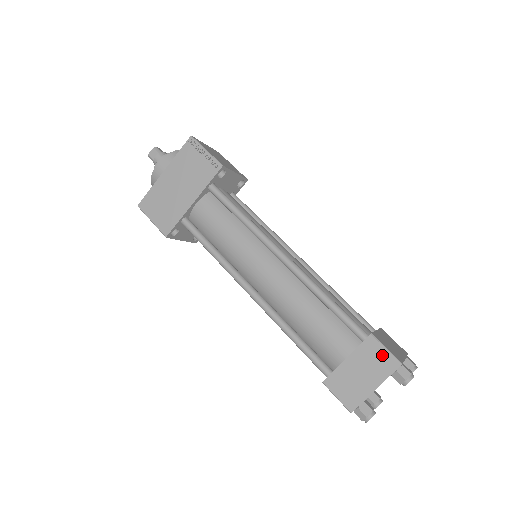
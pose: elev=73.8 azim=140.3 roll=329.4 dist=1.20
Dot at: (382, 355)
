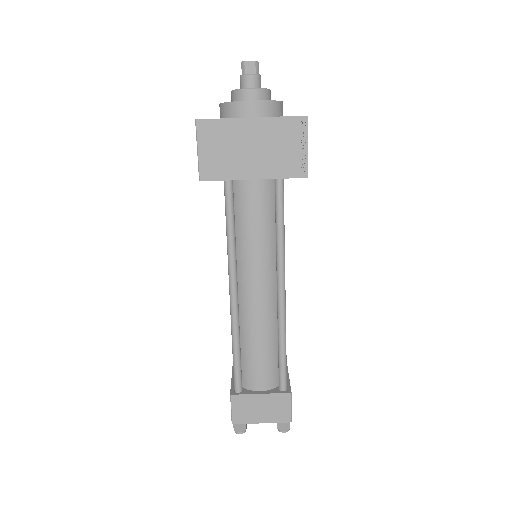
Dot at: (285, 409)
